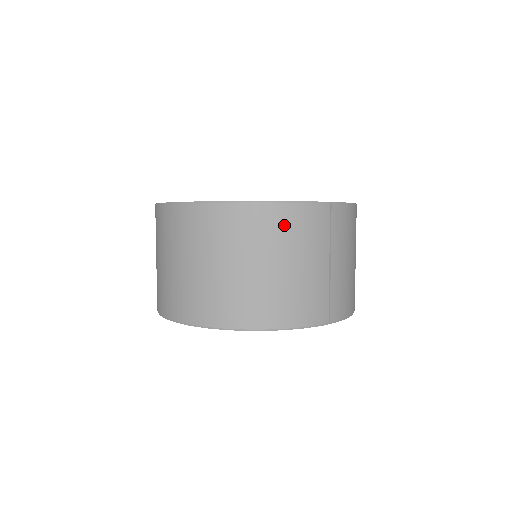
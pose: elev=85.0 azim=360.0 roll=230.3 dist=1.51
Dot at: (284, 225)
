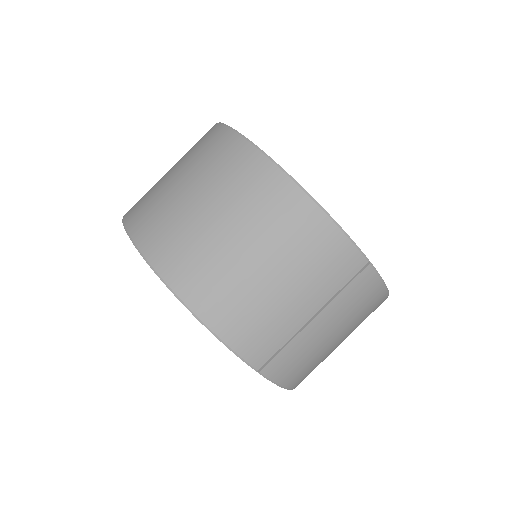
Dot at: (307, 235)
